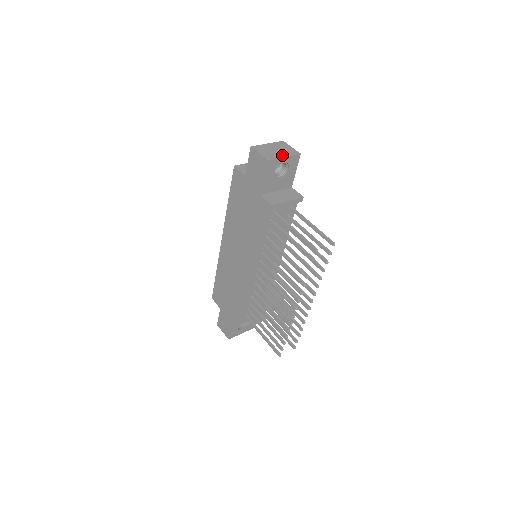
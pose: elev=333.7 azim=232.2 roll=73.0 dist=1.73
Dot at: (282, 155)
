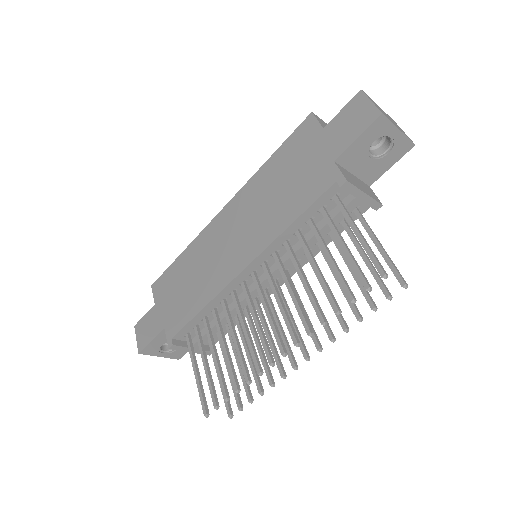
Dot at: occluded
